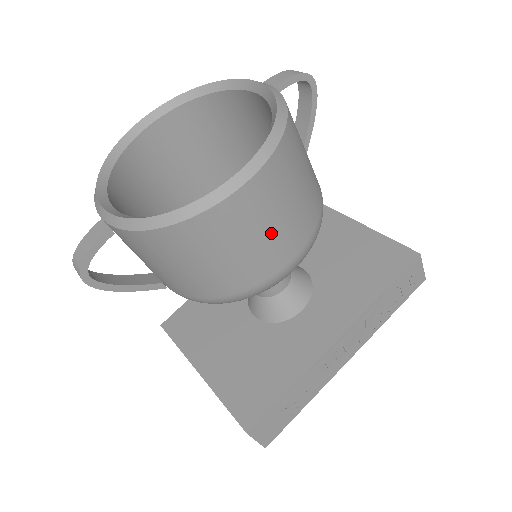
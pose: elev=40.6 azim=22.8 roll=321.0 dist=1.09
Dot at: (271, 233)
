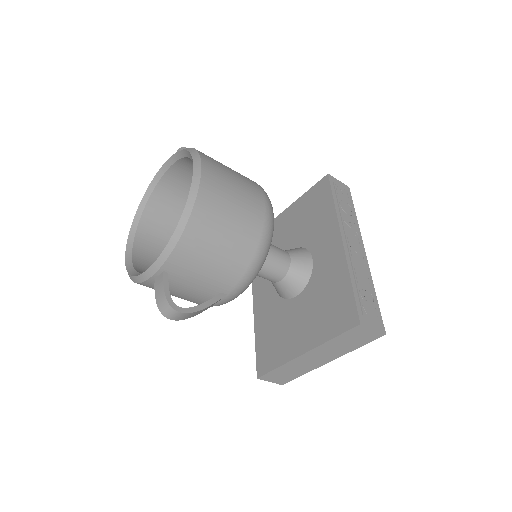
Dot at: (239, 192)
